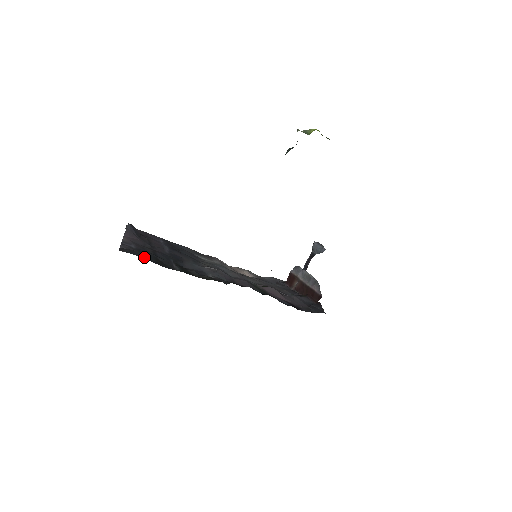
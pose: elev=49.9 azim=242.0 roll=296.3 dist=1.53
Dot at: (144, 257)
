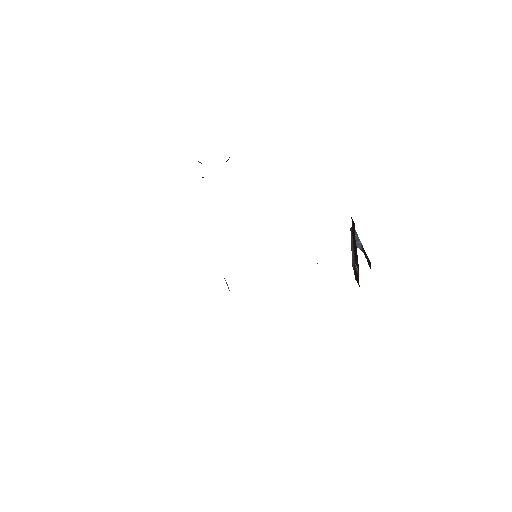
Dot at: occluded
